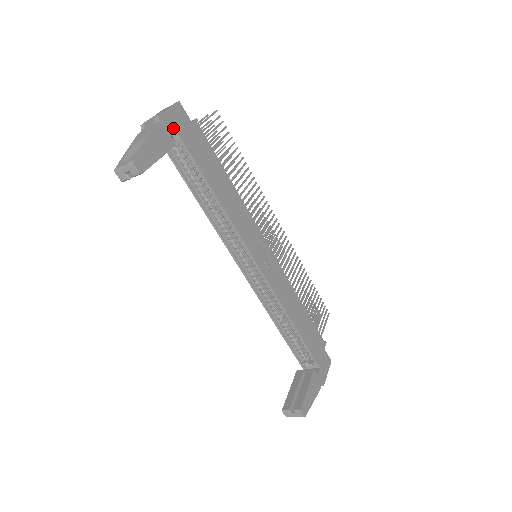
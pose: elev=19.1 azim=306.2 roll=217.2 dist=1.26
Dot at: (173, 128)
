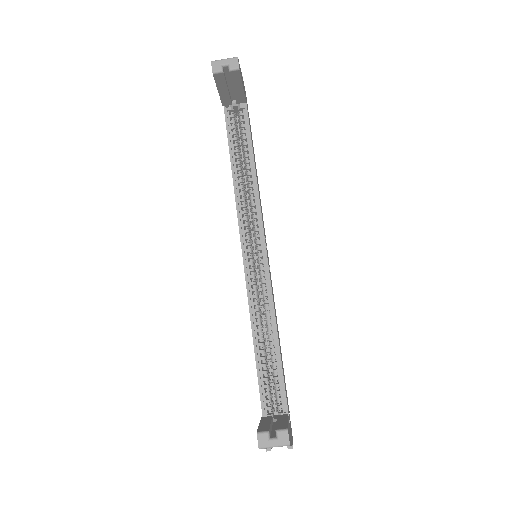
Dot at: (245, 95)
